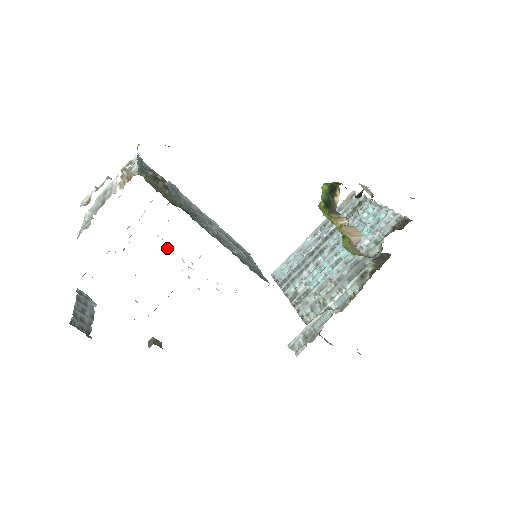
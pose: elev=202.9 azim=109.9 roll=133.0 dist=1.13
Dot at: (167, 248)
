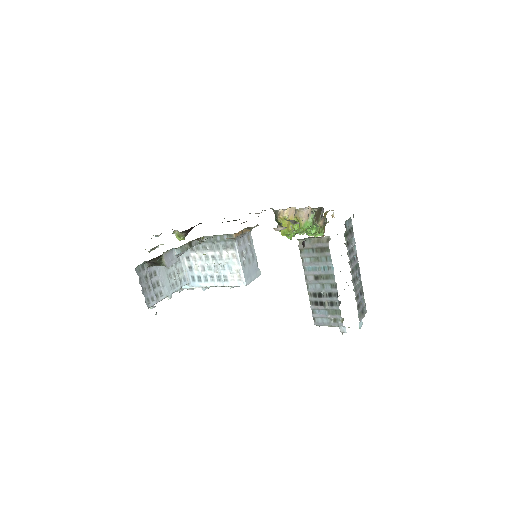
Dot at: (201, 272)
